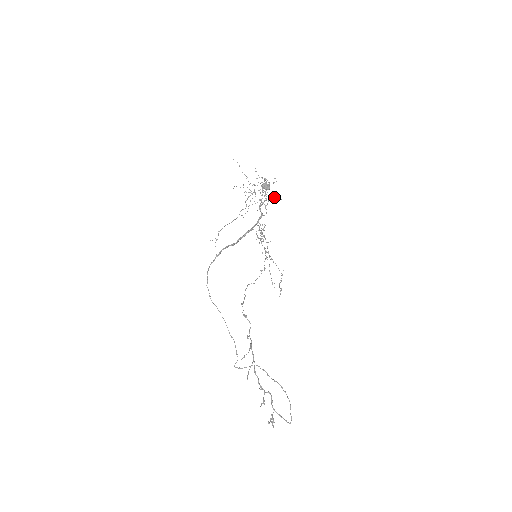
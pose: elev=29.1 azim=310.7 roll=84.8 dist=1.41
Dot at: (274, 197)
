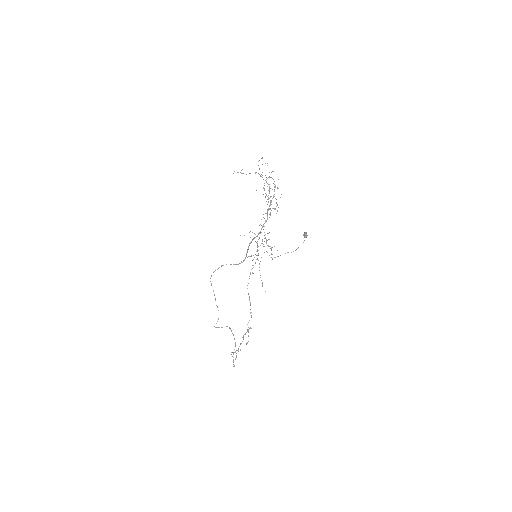
Dot at: occluded
